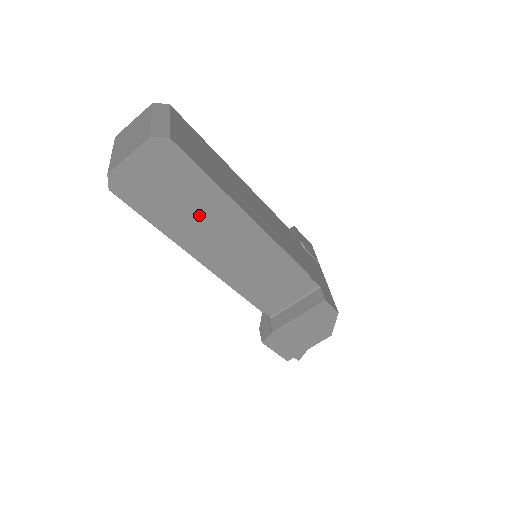
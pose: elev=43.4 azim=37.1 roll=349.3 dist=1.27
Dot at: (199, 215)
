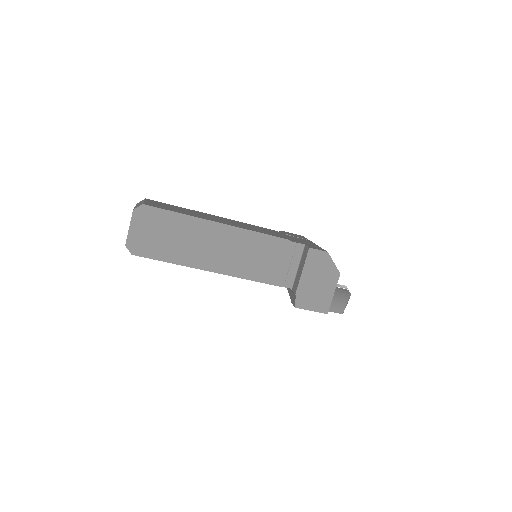
Dot at: (190, 240)
